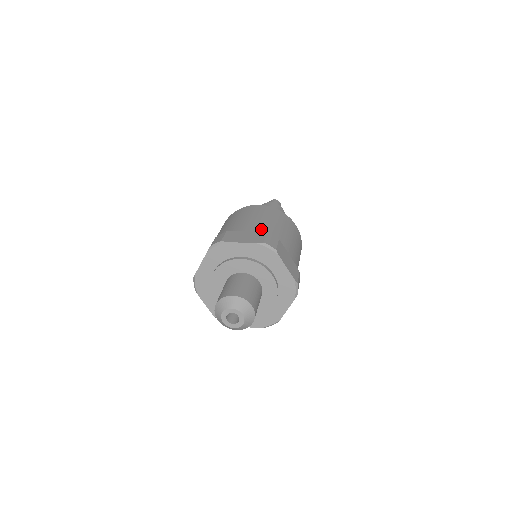
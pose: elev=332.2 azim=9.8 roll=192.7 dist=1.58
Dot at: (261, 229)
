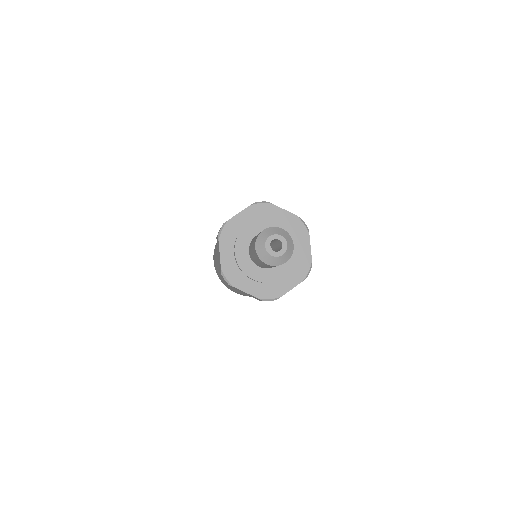
Dot at: occluded
